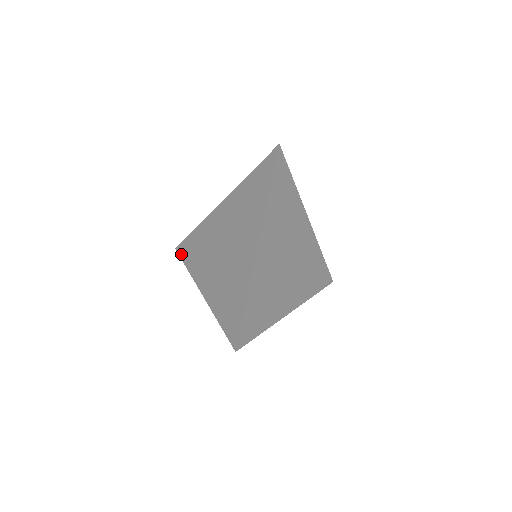
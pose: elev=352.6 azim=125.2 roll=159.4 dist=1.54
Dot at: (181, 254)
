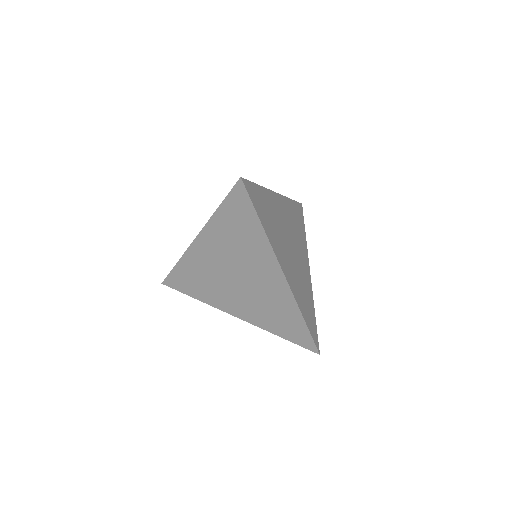
Dot at: occluded
